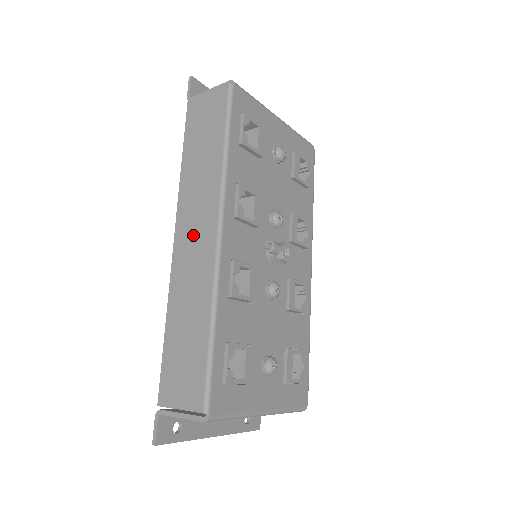
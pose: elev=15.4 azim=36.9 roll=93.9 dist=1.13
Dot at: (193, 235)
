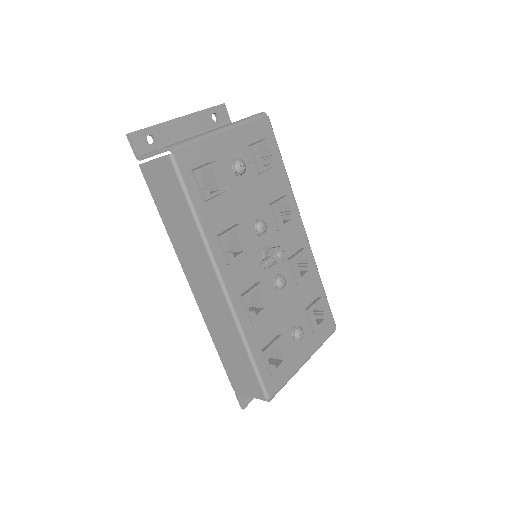
Dot at: (203, 285)
